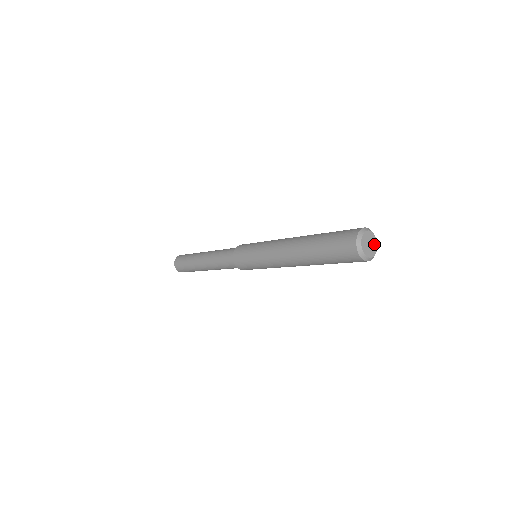
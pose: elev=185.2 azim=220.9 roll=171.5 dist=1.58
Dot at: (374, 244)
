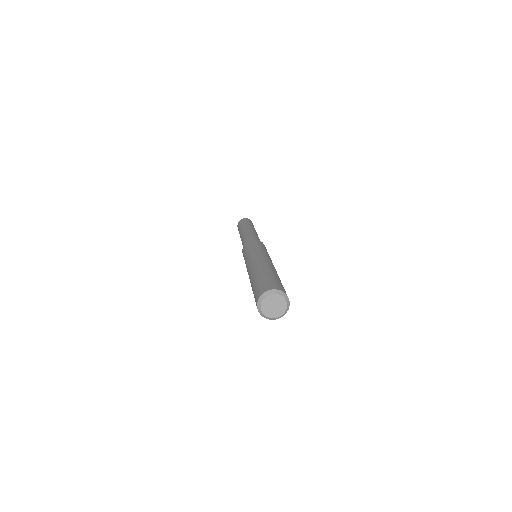
Dot at: (281, 302)
